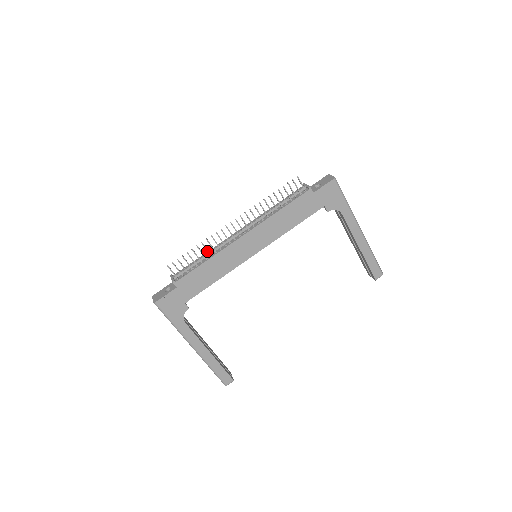
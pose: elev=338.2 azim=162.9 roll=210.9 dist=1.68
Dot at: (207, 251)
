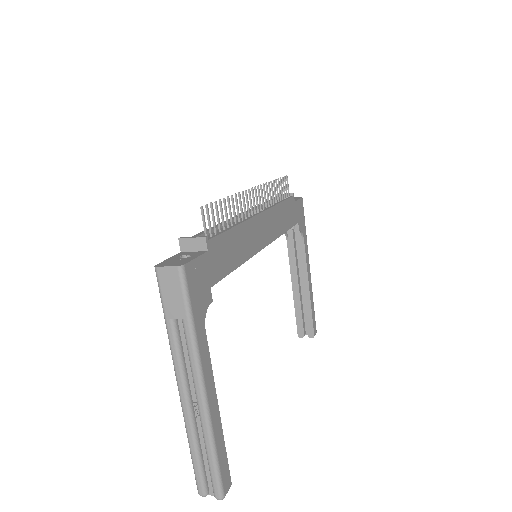
Dot at: (234, 213)
